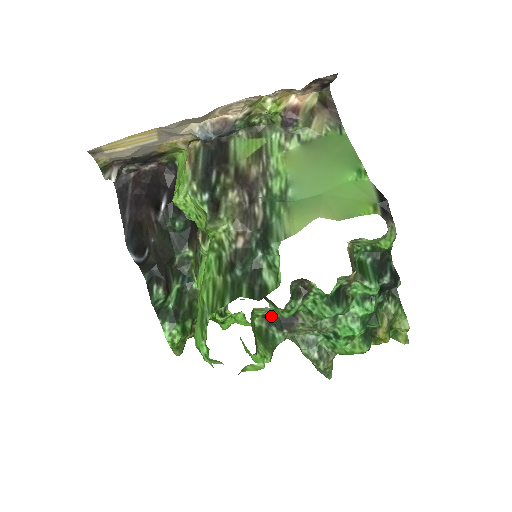
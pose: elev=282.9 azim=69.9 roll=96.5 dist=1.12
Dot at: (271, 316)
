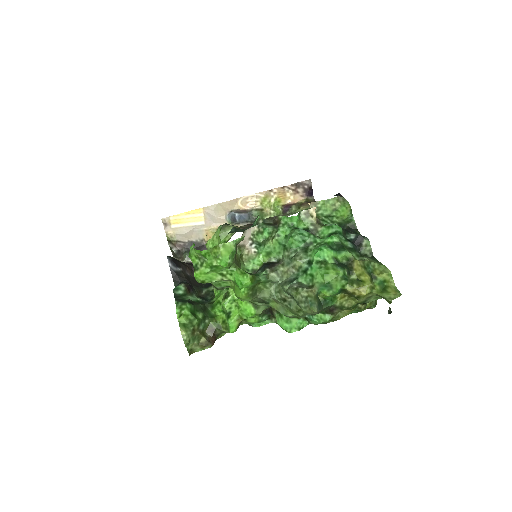
Dot at: (259, 269)
